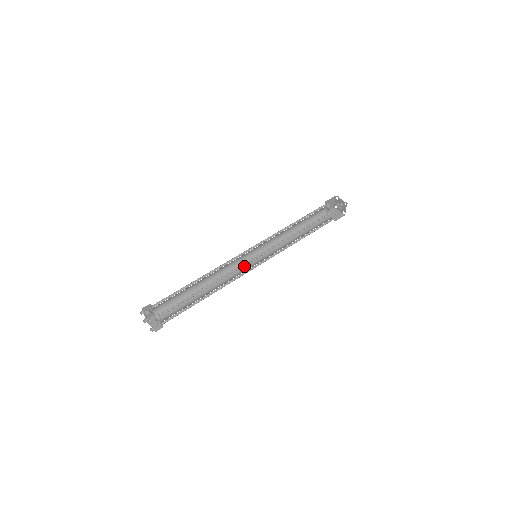
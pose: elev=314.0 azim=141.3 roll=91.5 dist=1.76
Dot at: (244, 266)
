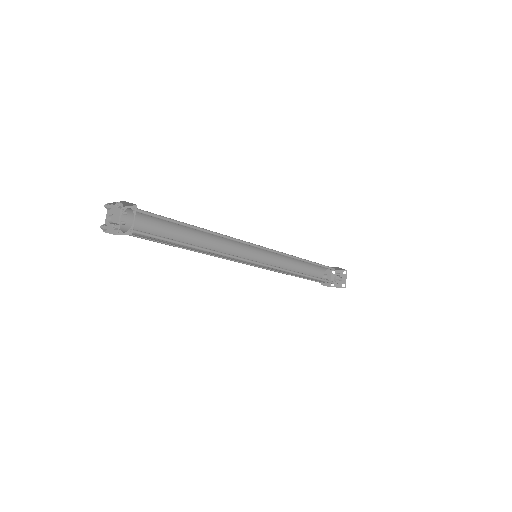
Dot at: occluded
